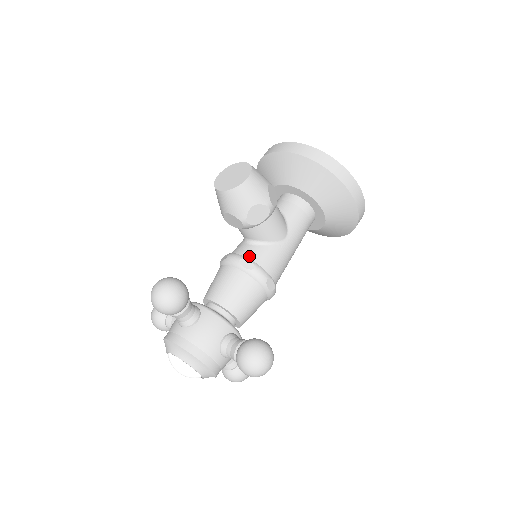
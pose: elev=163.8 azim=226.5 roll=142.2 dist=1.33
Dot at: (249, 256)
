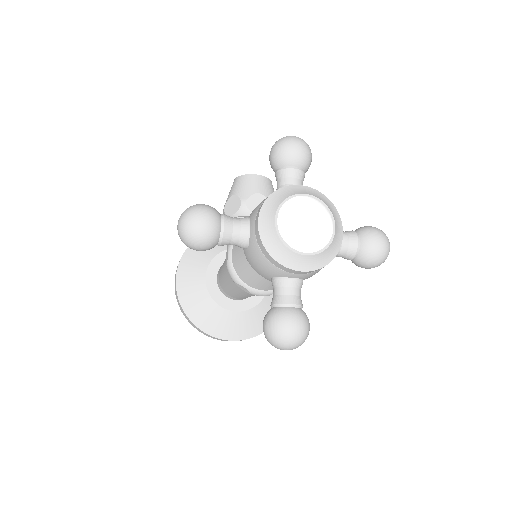
Dot at: occluded
